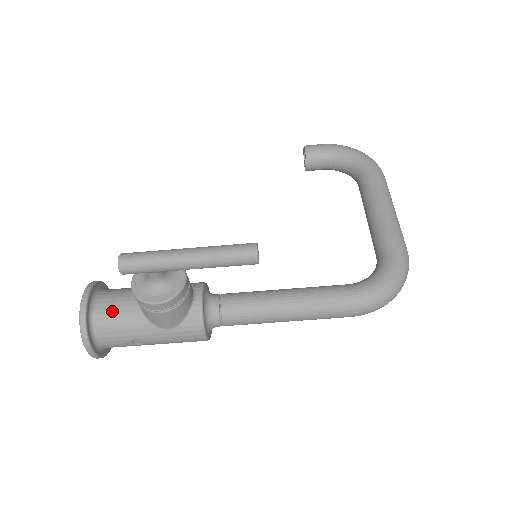
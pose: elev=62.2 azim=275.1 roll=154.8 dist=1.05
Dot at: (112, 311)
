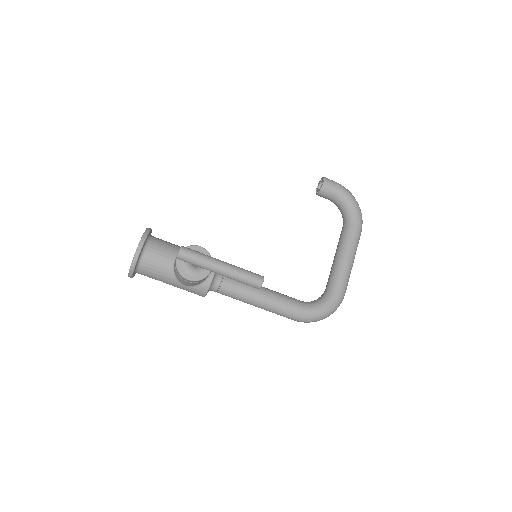
Dot at: (155, 260)
